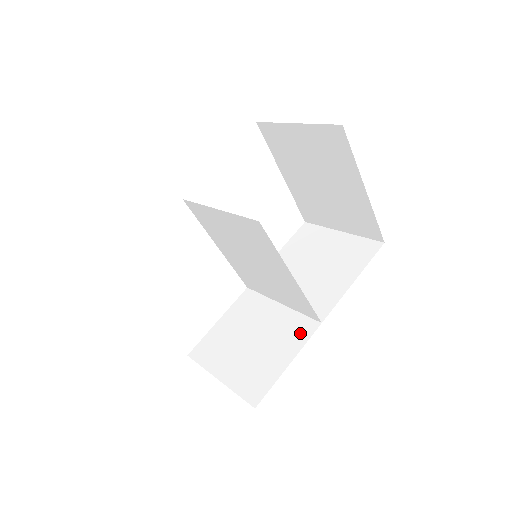
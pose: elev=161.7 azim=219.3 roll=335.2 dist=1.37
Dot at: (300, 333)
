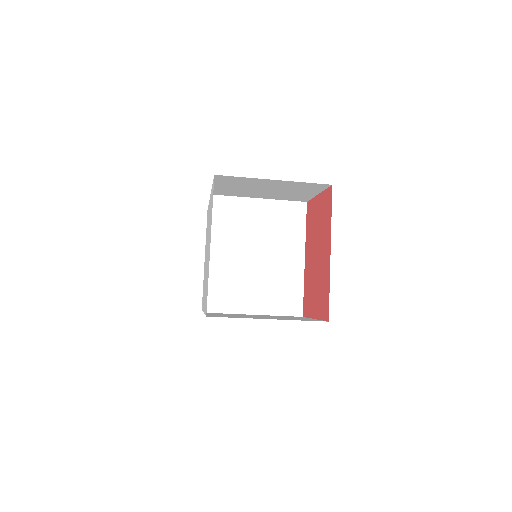
Dot at: occluded
